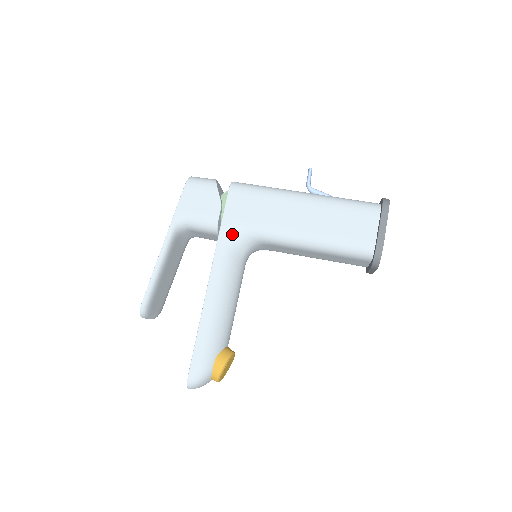
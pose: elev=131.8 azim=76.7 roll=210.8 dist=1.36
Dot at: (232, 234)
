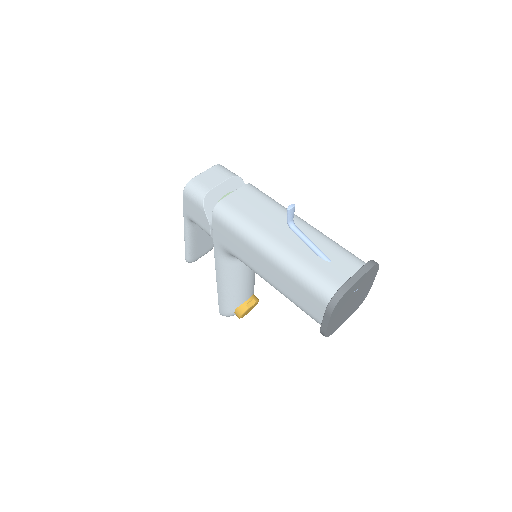
Dot at: (222, 250)
